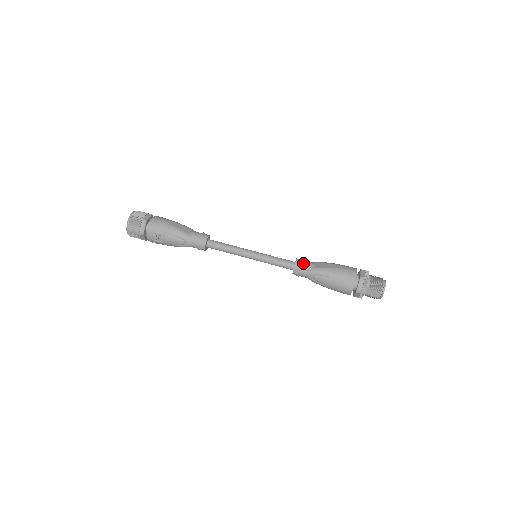
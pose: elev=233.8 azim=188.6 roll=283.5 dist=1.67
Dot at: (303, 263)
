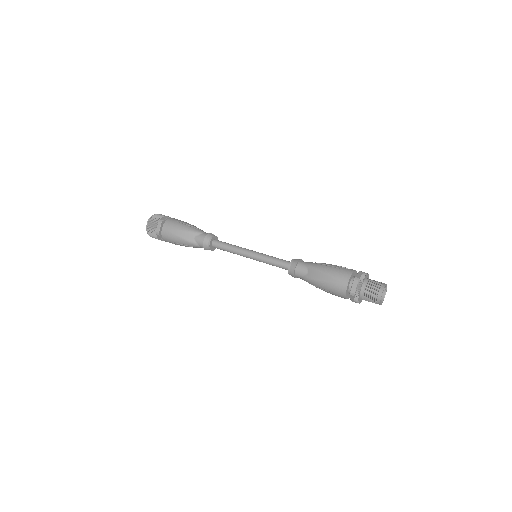
Dot at: (295, 271)
